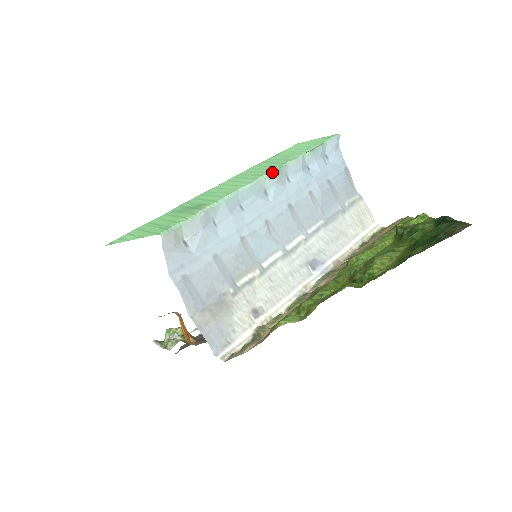
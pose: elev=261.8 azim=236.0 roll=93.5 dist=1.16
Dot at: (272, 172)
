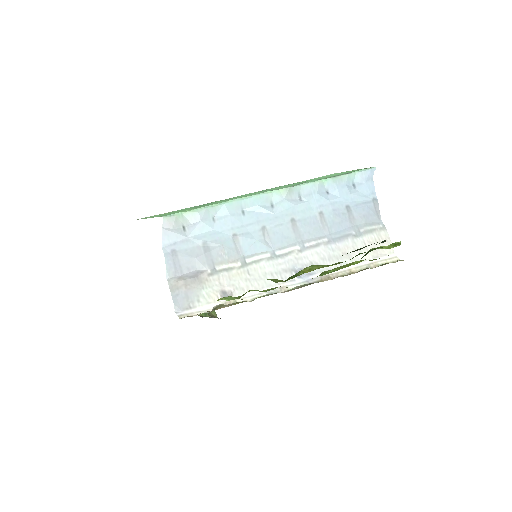
Dot at: (282, 189)
